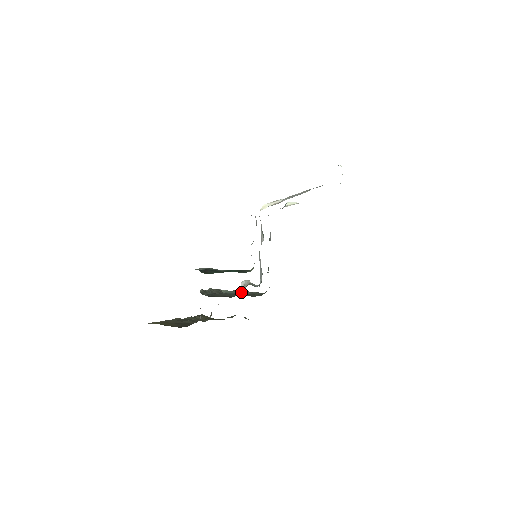
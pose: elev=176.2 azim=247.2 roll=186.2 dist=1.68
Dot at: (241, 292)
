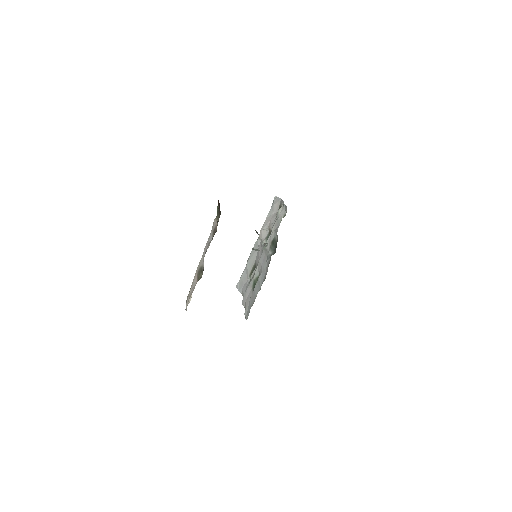
Dot at: occluded
